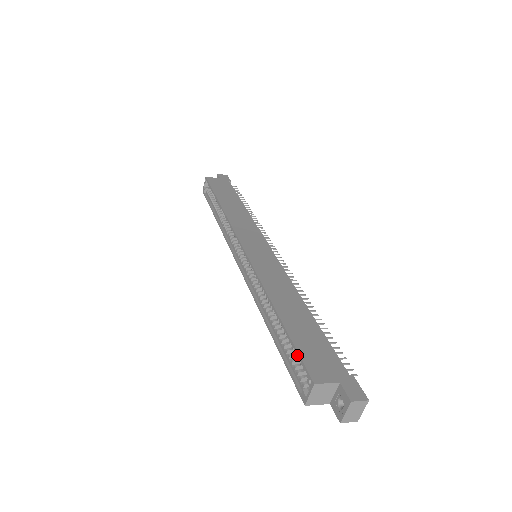
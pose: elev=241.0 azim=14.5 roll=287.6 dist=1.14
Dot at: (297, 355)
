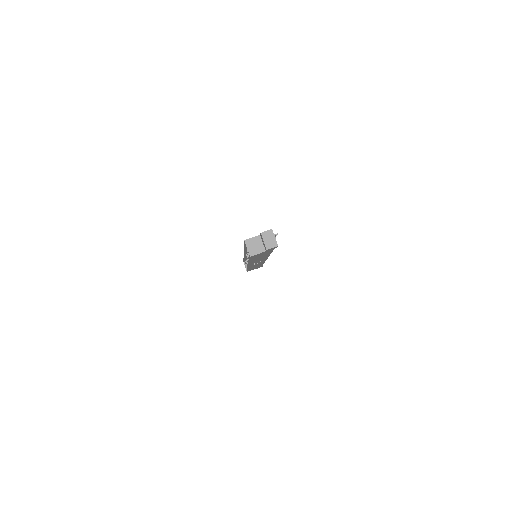
Dot at: (244, 244)
